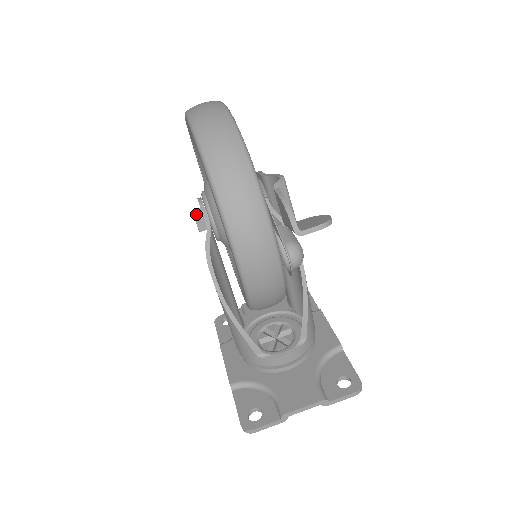
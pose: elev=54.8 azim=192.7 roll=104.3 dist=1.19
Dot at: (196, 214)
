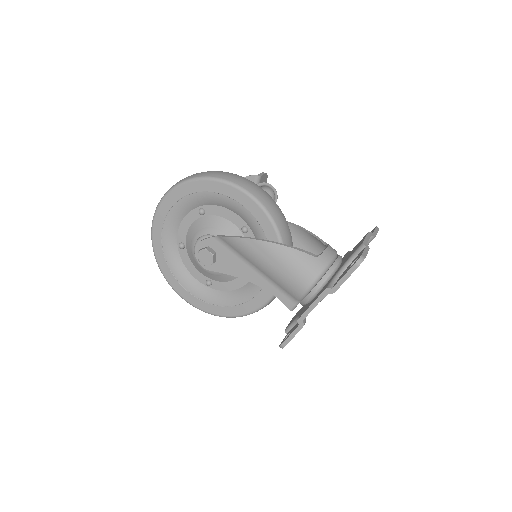
Dot at: (202, 249)
